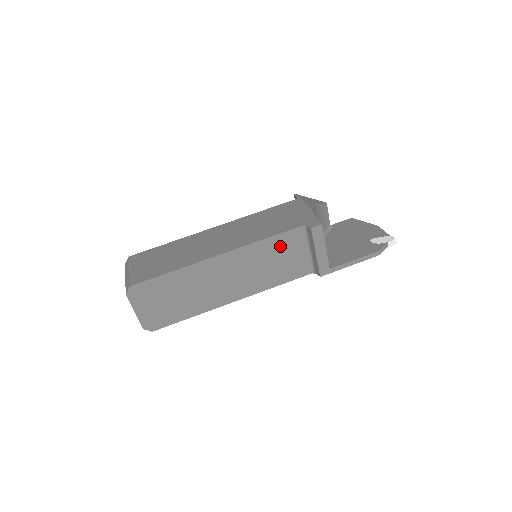
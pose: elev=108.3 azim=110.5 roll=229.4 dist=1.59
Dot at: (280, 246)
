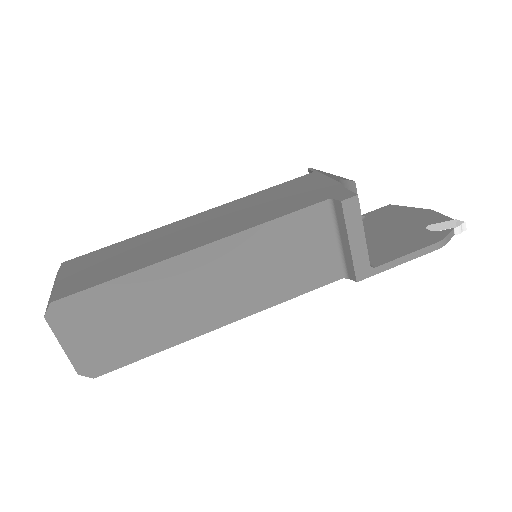
Dot at: (293, 234)
